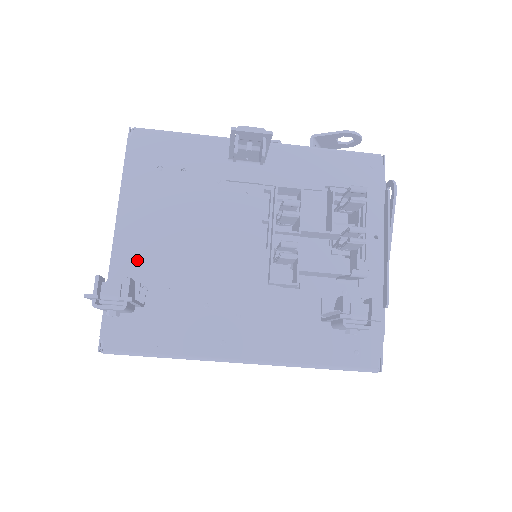
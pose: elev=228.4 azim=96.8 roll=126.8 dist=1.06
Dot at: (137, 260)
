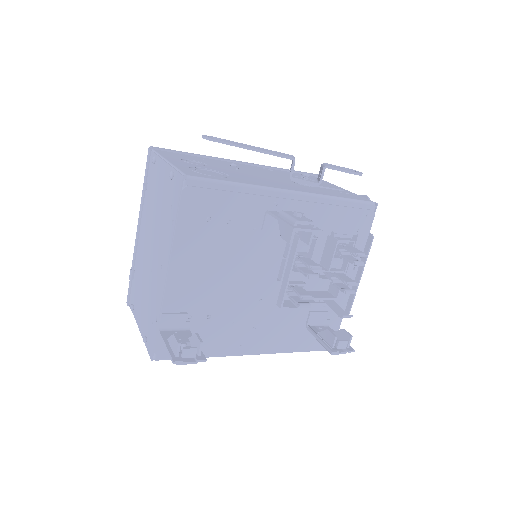
Dot at: (185, 297)
